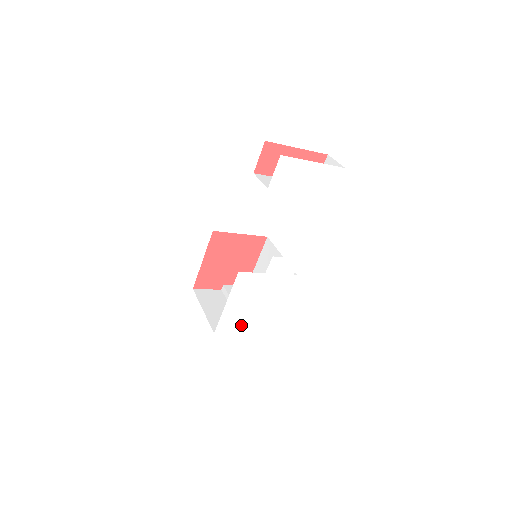
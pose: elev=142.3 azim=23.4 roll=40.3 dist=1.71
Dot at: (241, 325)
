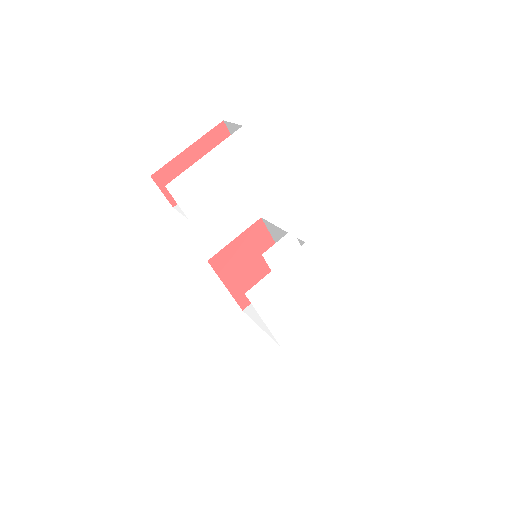
Dot at: (298, 320)
